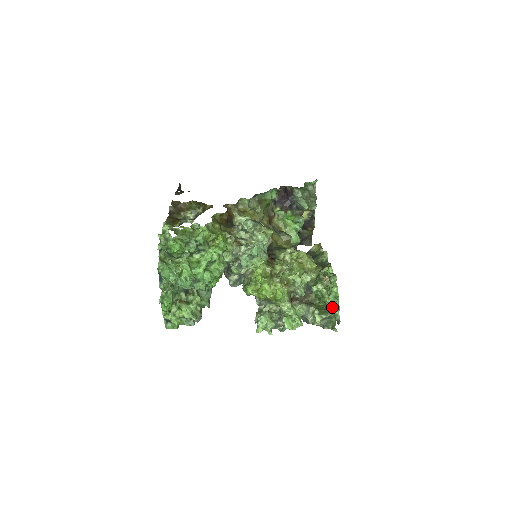
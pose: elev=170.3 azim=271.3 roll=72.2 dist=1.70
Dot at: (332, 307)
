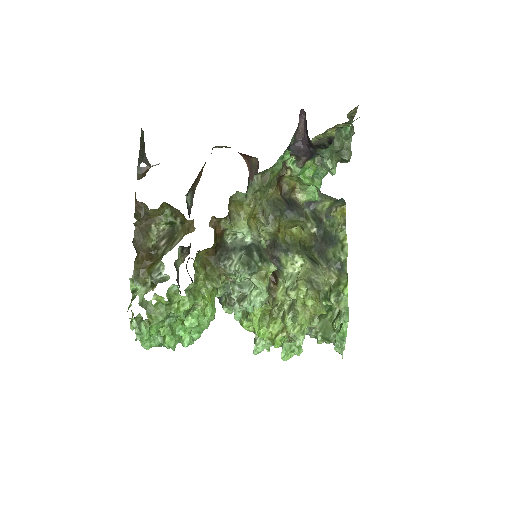
Dot at: (336, 349)
